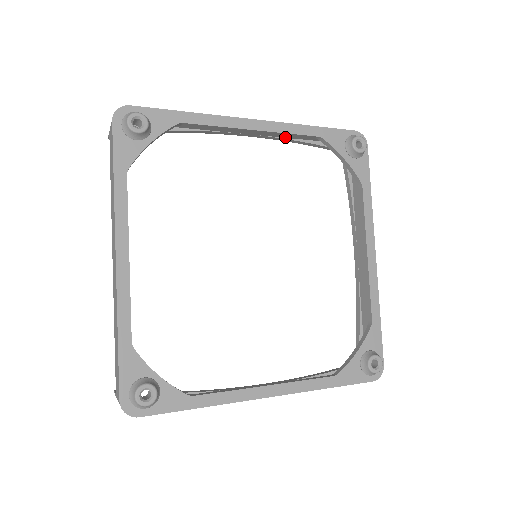
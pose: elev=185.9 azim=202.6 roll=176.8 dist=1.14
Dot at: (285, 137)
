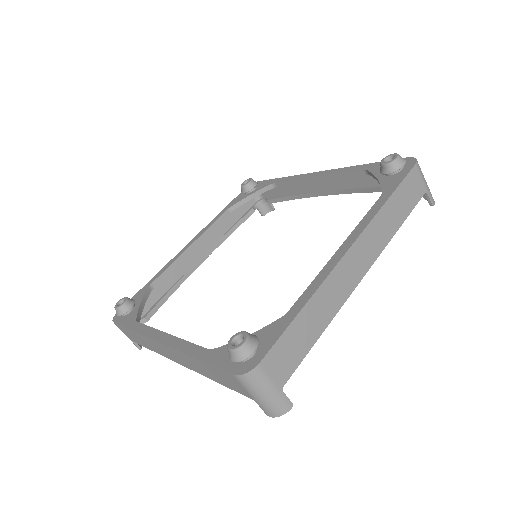
Dot at: (222, 236)
